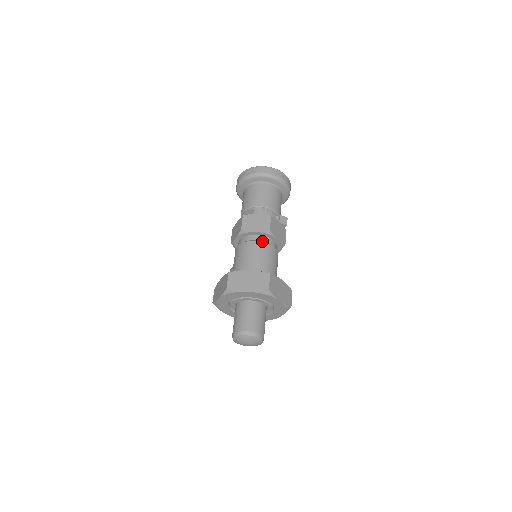
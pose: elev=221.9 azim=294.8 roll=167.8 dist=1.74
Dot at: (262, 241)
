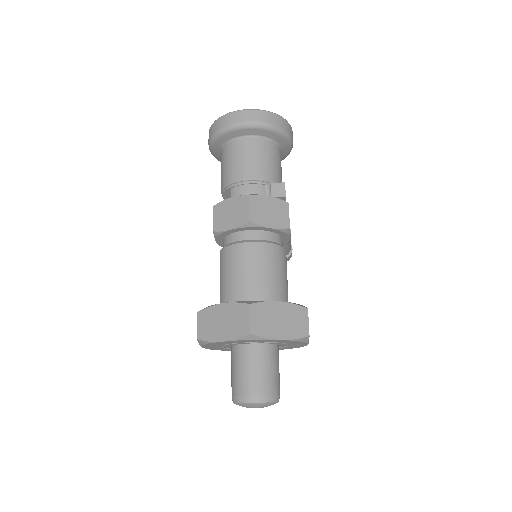
Dot at: (244, 241)
